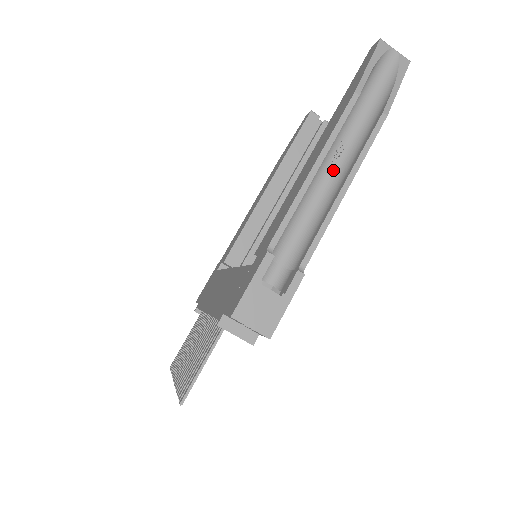
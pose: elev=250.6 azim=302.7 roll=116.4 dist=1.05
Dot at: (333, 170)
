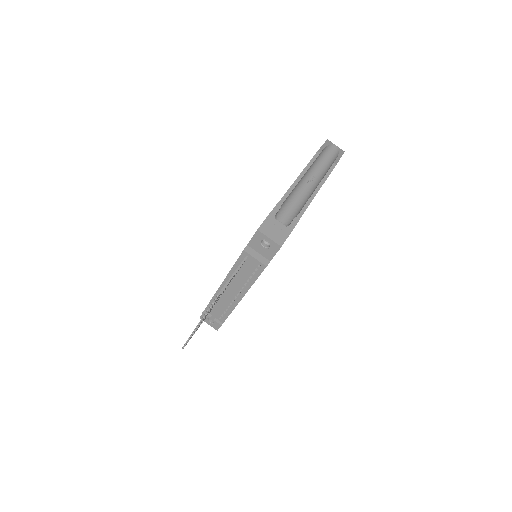
Dot at: (309, 187)
